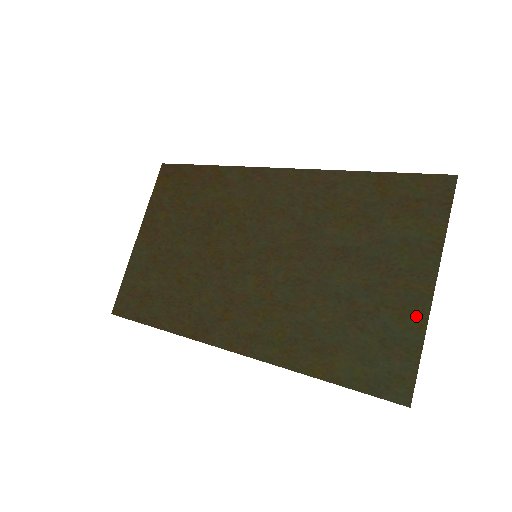
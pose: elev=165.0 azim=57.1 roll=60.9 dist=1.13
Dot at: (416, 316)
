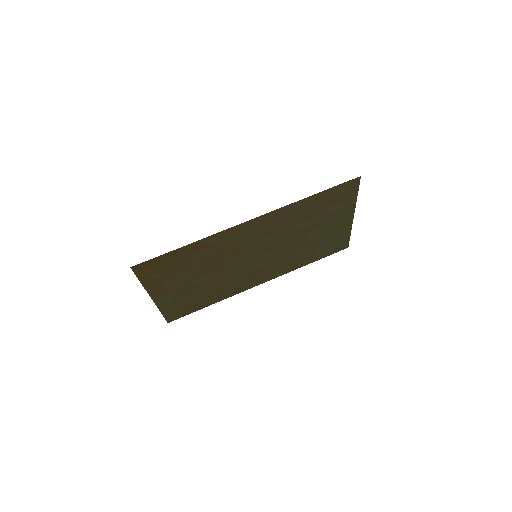
Dot at: (347, 228)
